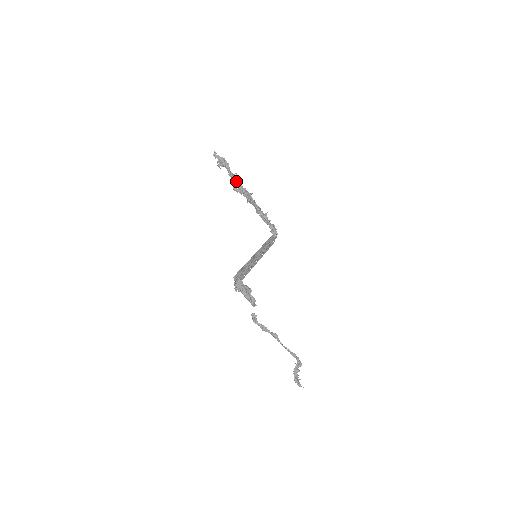
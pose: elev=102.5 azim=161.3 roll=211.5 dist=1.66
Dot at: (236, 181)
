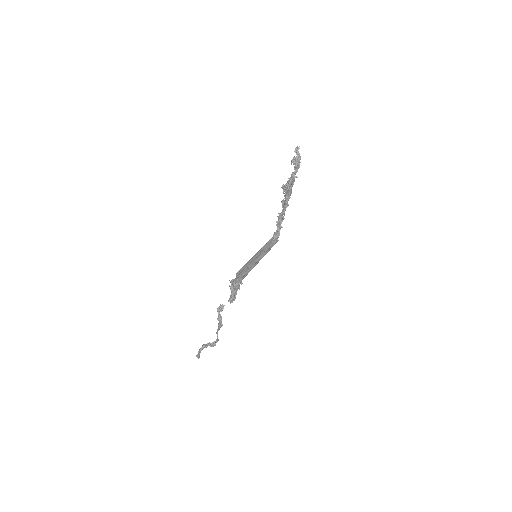
Dot at: (292, 185)
